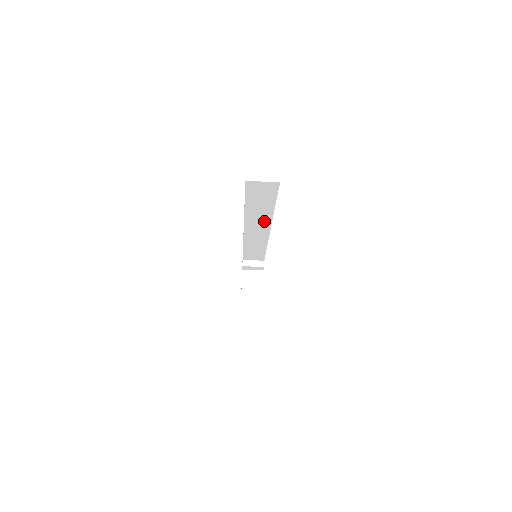
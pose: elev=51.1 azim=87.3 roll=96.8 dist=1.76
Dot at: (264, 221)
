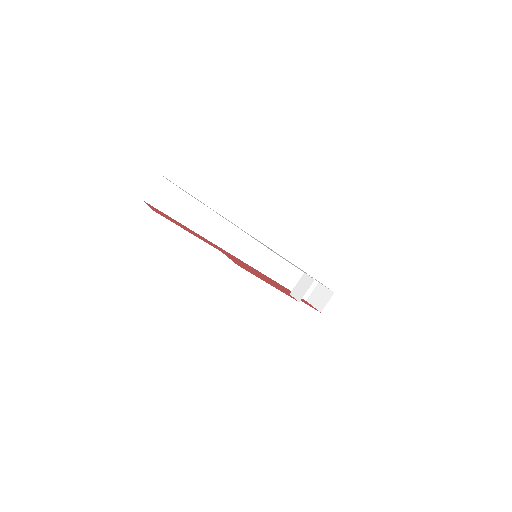
Dot at: (223, 227)
